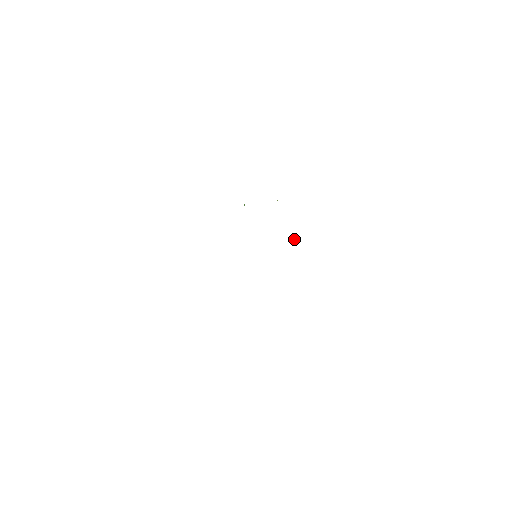
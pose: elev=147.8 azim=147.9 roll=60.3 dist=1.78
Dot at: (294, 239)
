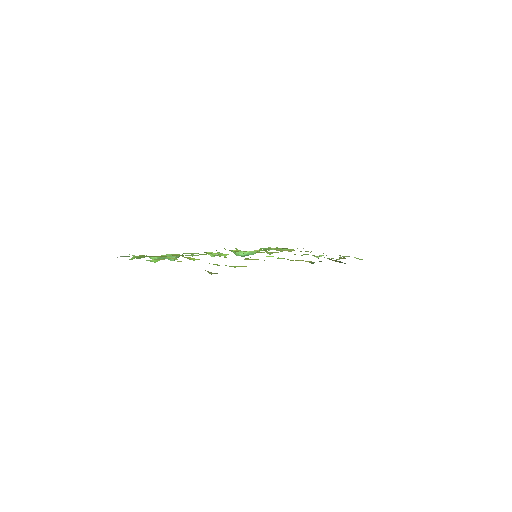
Dot at: occluded
